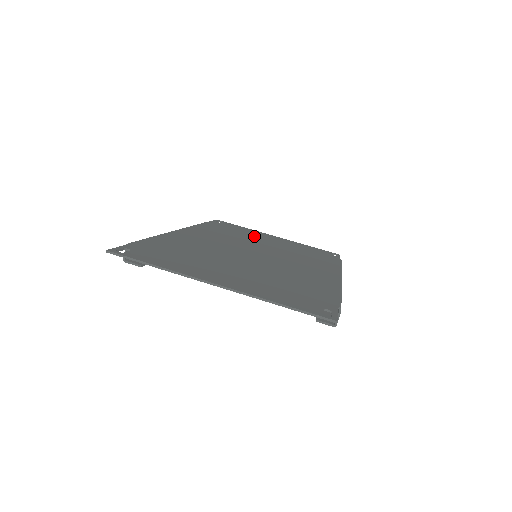
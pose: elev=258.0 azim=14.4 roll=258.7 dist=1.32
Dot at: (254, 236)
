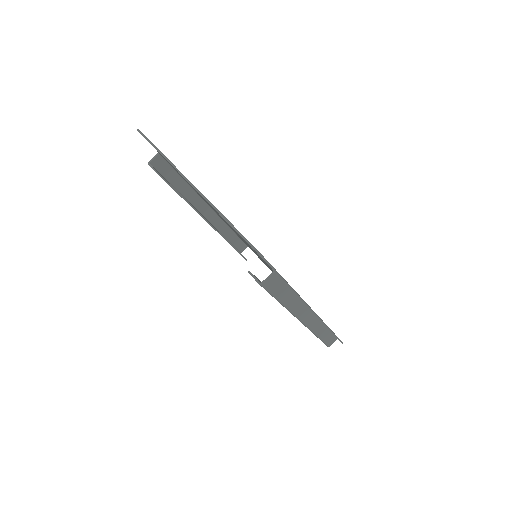
Dot at: occluded
